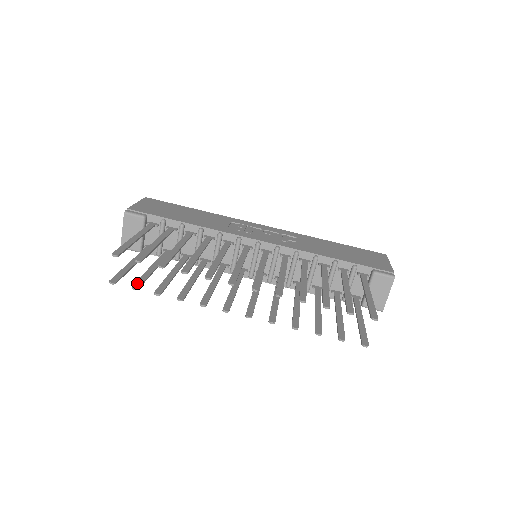
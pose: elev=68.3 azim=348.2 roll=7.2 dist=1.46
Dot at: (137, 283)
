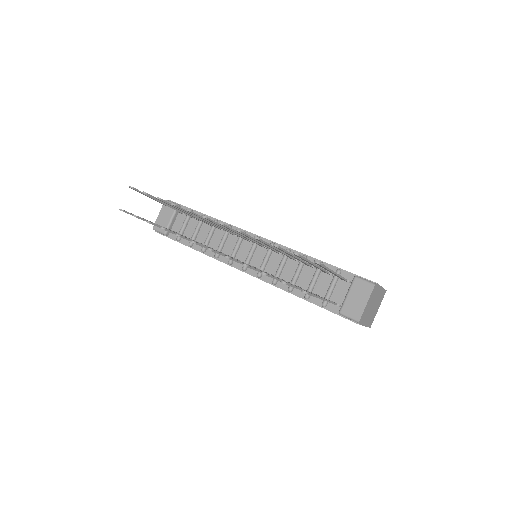
Dot at: (139, 217)
